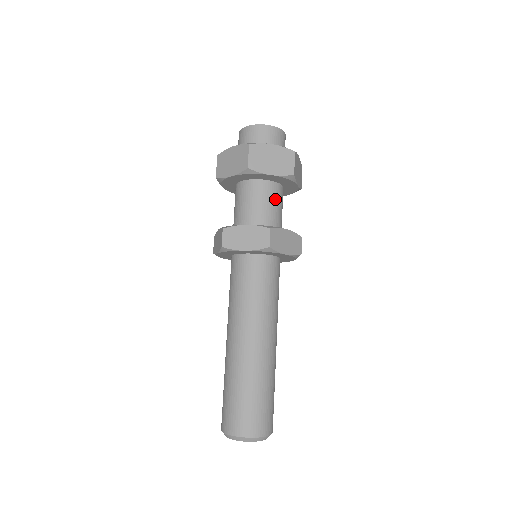
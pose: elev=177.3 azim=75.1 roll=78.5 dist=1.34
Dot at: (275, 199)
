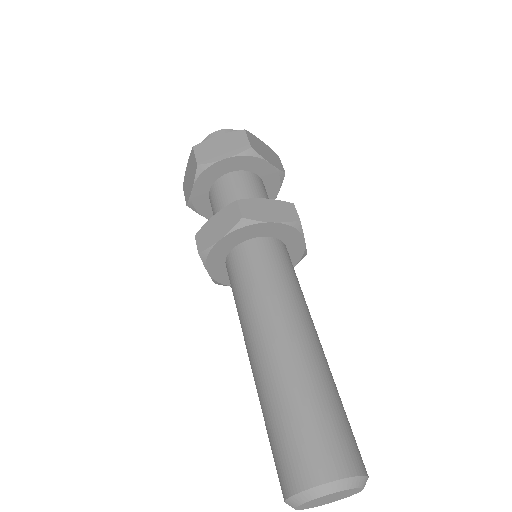
Dot at: (247, 185)
